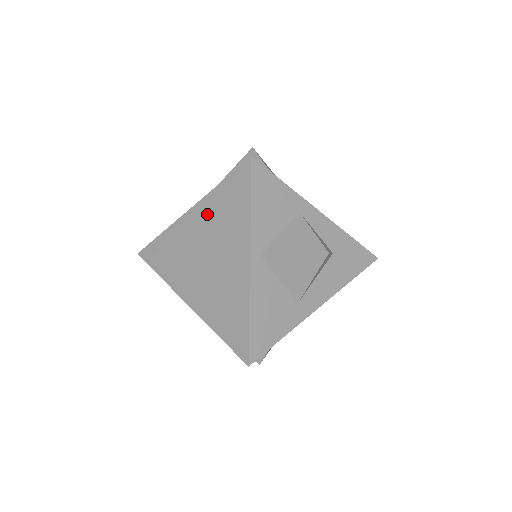
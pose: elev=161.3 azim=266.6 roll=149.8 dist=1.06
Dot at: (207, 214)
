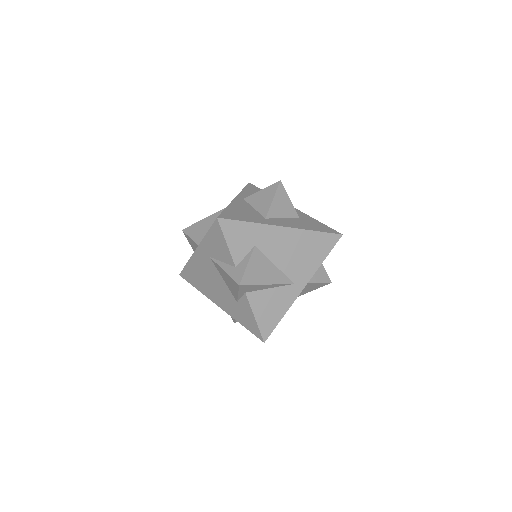
Dot at: occluded
